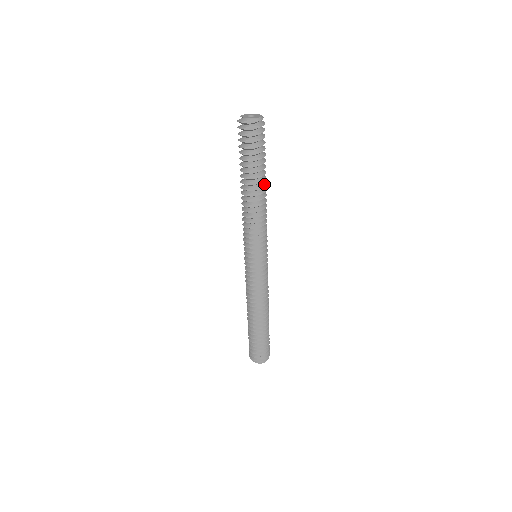
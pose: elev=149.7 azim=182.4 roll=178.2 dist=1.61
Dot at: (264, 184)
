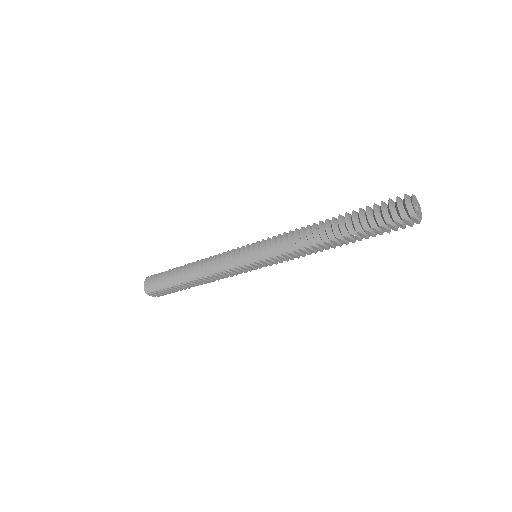
Dot at: occluded
